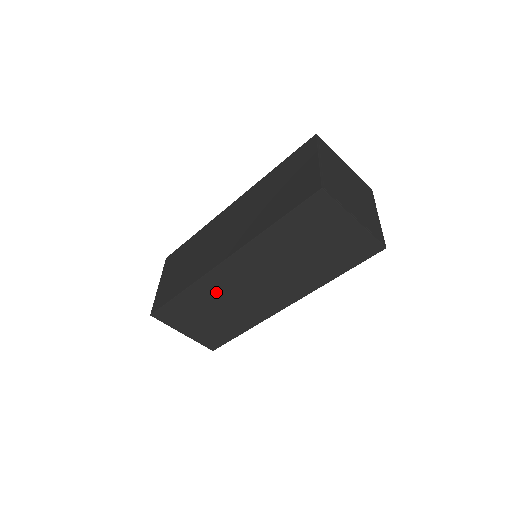
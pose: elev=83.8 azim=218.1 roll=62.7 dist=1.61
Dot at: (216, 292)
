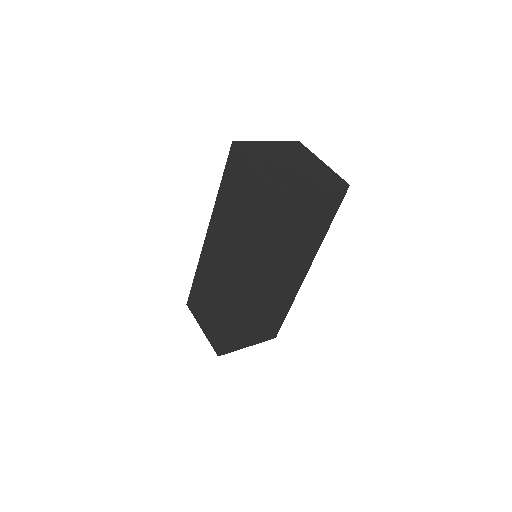
Dot at: (208, 272)
